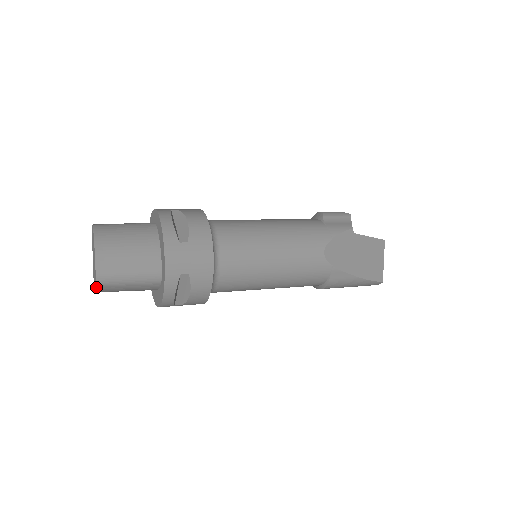
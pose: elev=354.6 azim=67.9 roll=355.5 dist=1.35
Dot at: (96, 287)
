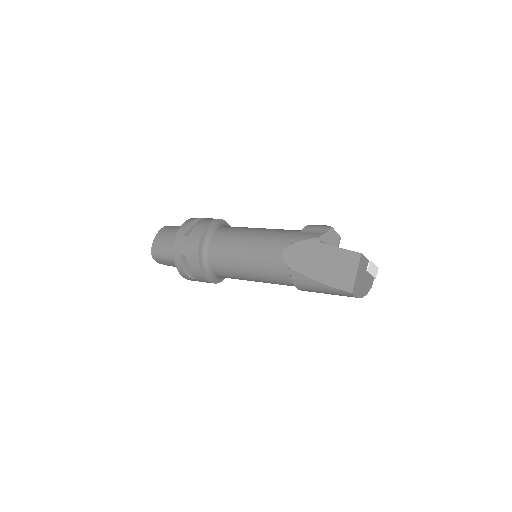
Dot at: (154, 259)
